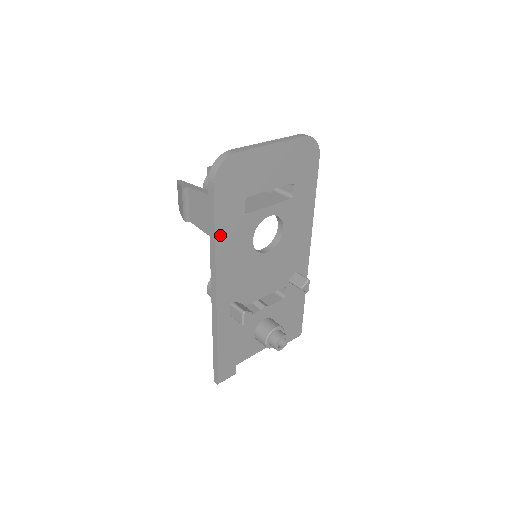
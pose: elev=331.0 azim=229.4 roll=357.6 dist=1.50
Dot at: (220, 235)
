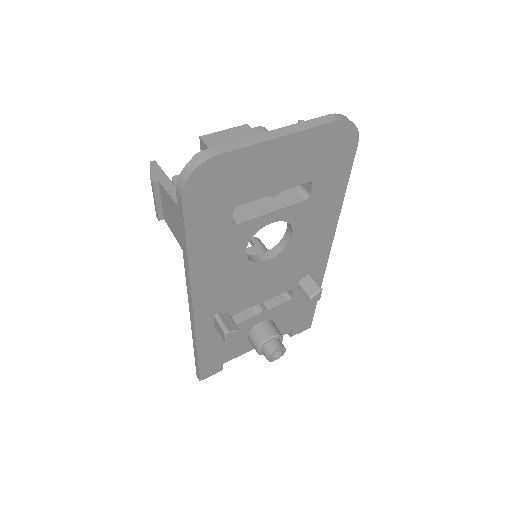
Dot at: (195, 252)
